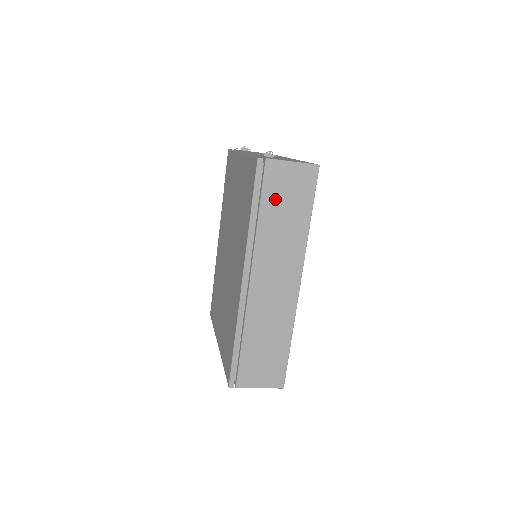
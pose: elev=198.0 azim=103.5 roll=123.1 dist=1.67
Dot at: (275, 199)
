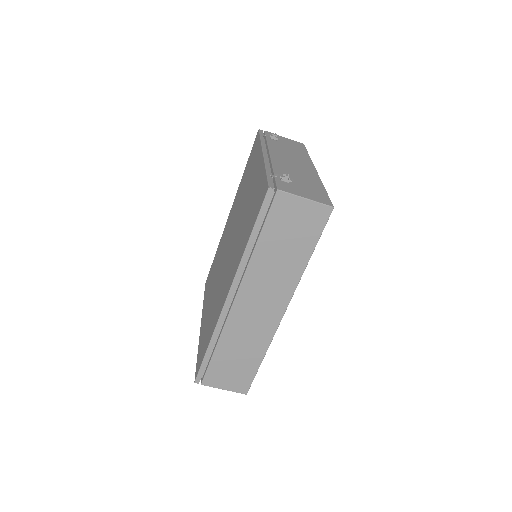
Dot at: (278, 231)
